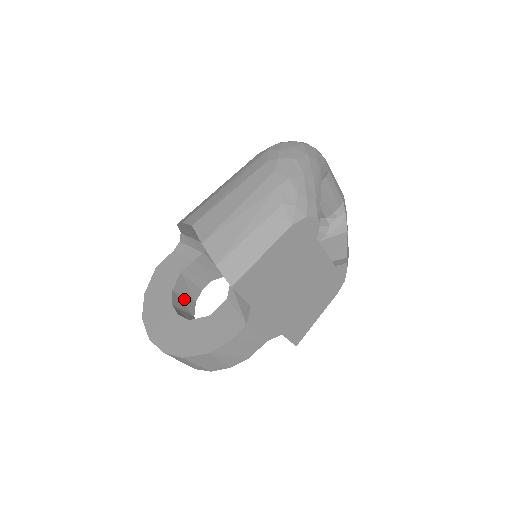
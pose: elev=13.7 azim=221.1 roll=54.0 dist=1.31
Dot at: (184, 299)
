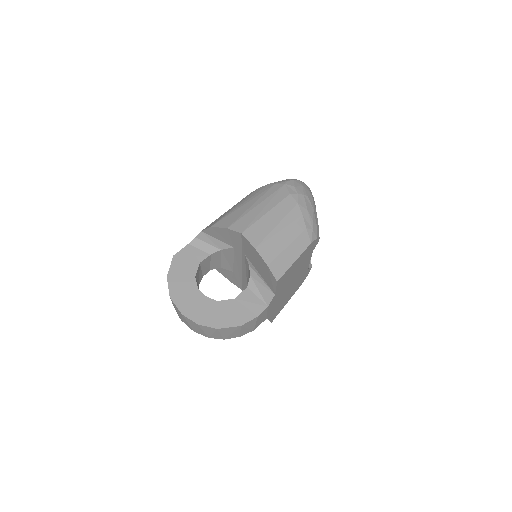
Dot at: (197, 283)
